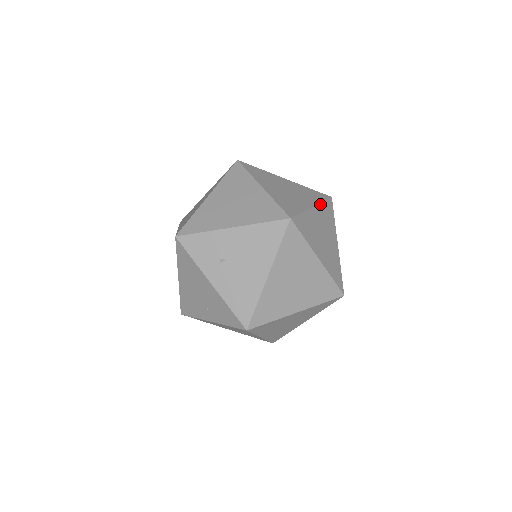
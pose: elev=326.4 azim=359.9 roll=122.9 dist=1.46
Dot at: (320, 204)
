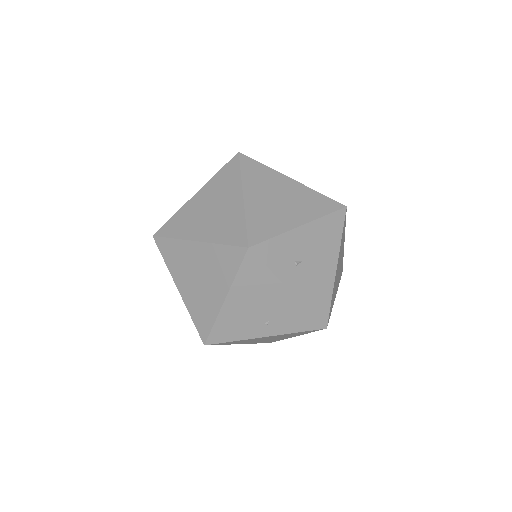
Dot at: occluded
